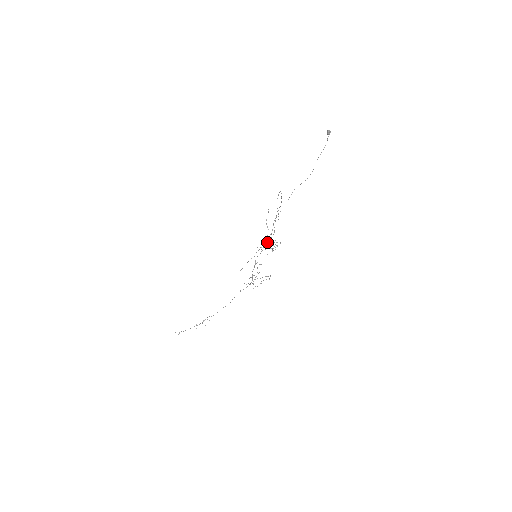
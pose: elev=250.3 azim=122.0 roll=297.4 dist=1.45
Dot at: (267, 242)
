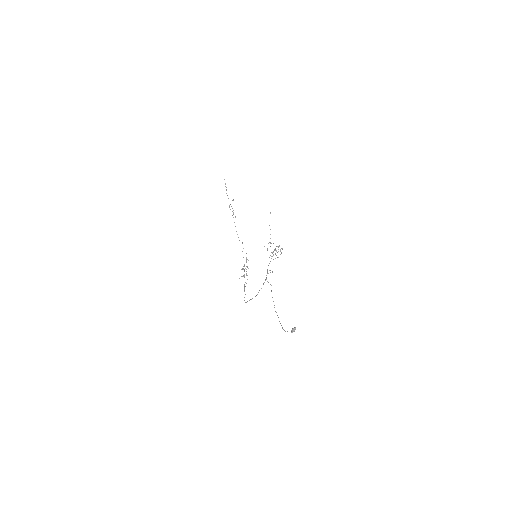
Dot at: (244, 287)
